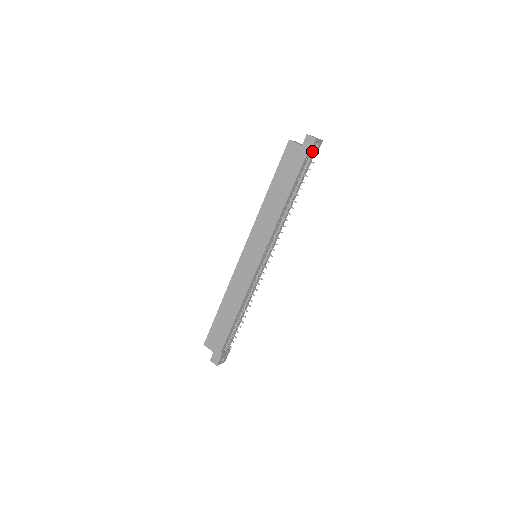
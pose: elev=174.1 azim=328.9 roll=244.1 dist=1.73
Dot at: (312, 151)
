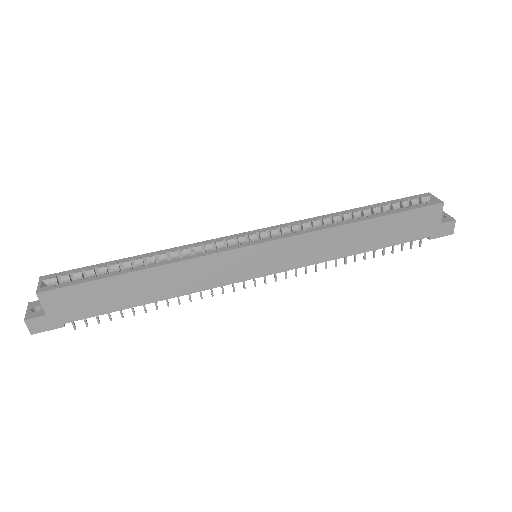
Dot at: (434, 235)
